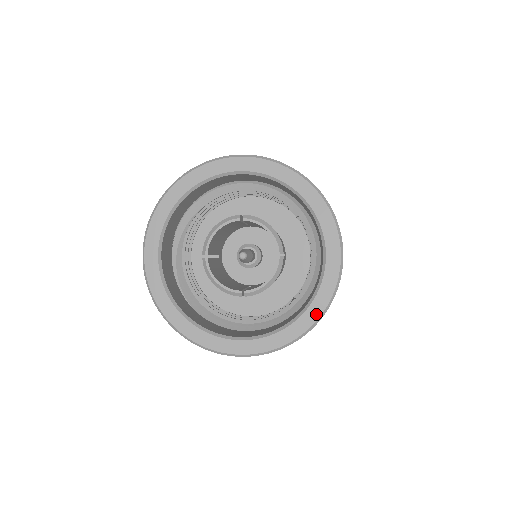
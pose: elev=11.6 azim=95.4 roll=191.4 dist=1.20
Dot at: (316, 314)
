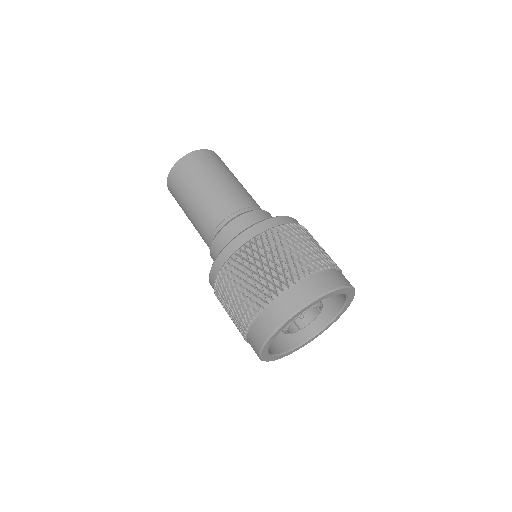
Dot at: occluded
